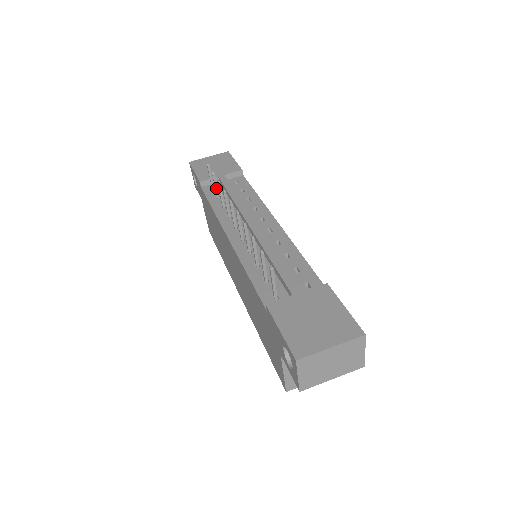
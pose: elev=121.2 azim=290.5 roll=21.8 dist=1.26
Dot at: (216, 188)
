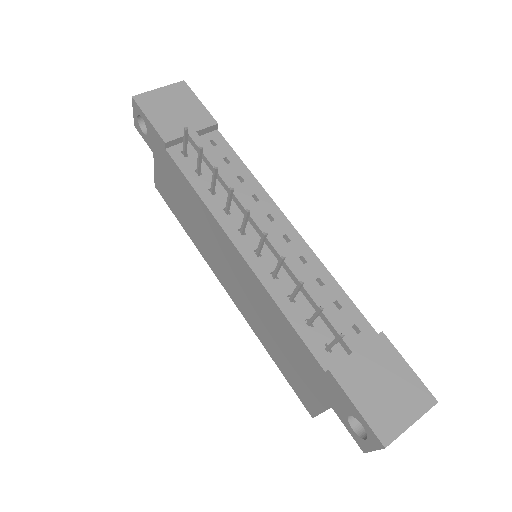
Dot at: (199, 163)
